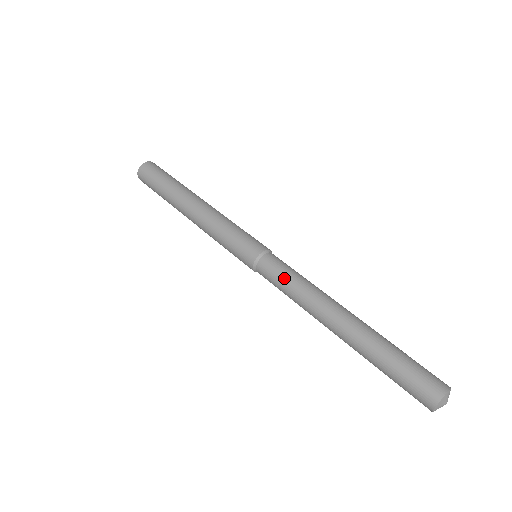
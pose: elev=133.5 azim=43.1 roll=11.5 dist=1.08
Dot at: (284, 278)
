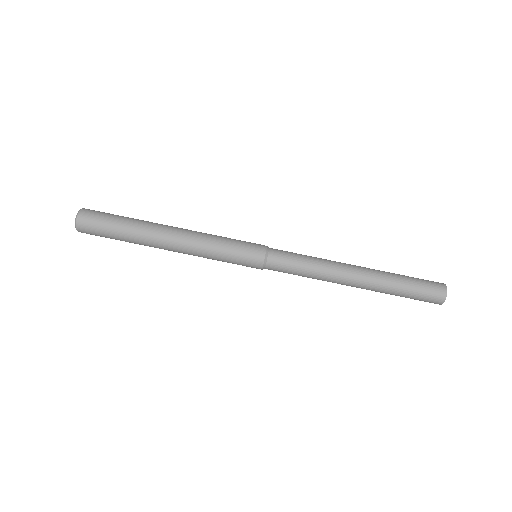
Dot at: (295, 274)
